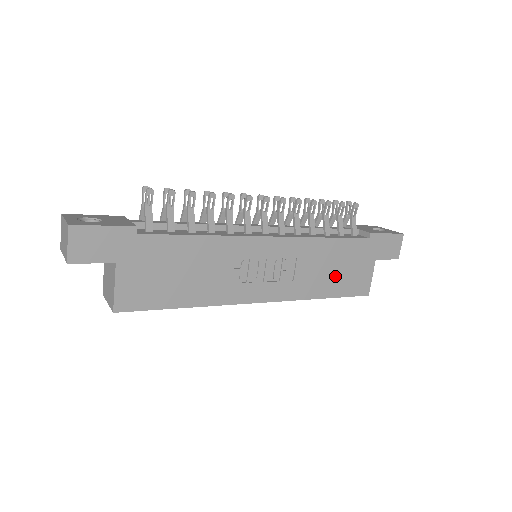
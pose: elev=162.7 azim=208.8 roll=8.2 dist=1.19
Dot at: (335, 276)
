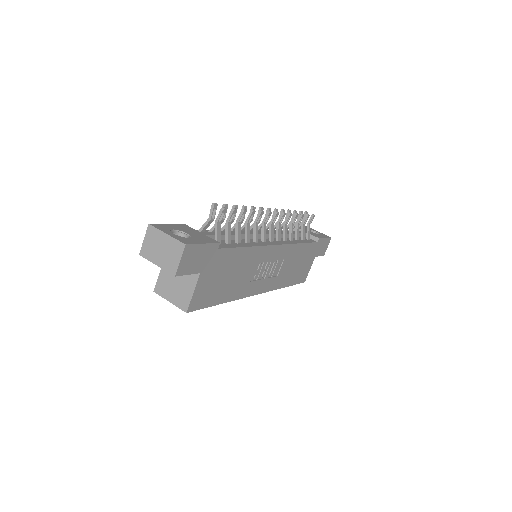
Dot at: (296, 270)
